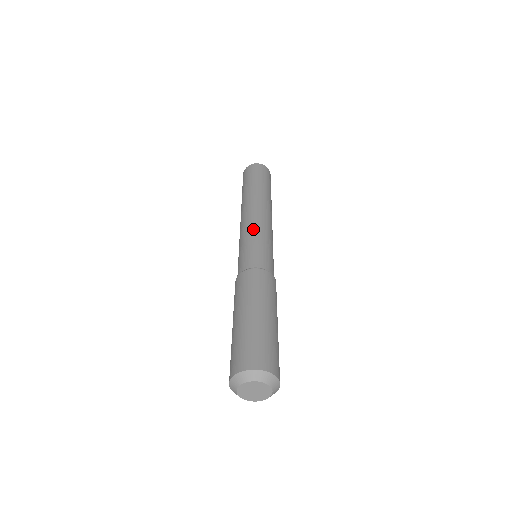
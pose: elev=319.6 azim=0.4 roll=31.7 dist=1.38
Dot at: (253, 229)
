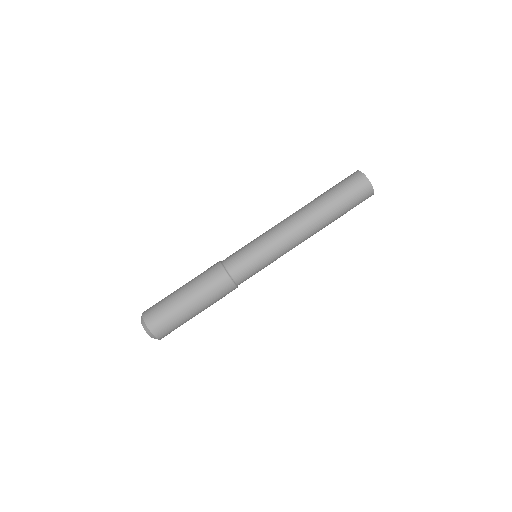
Dot at: (276, 252)
